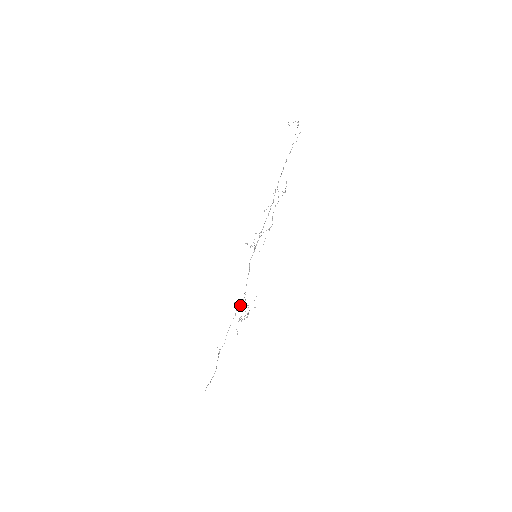
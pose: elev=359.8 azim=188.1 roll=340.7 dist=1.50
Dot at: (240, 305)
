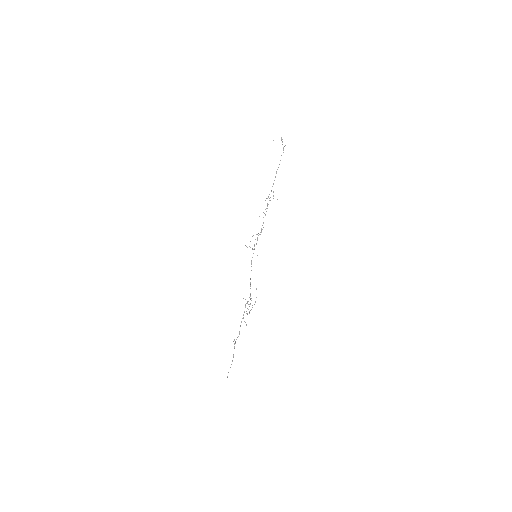
Dot at: occluded
